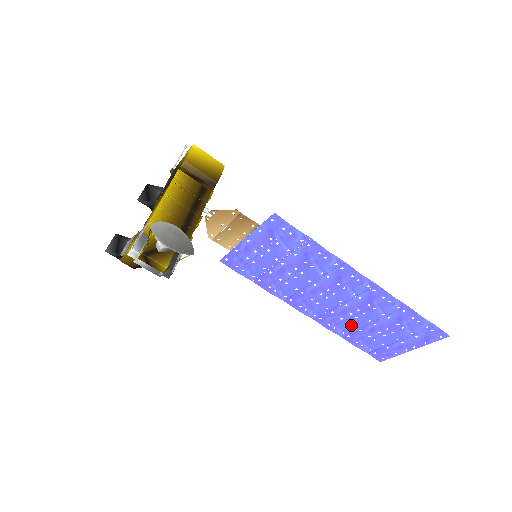
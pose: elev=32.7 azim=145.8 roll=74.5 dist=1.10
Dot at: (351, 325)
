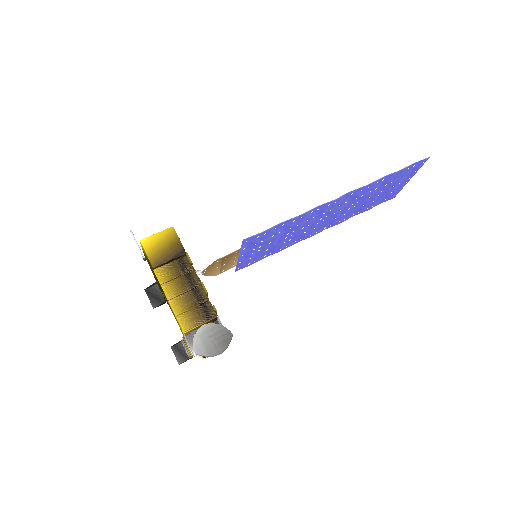
Dot at: (354, 210)
